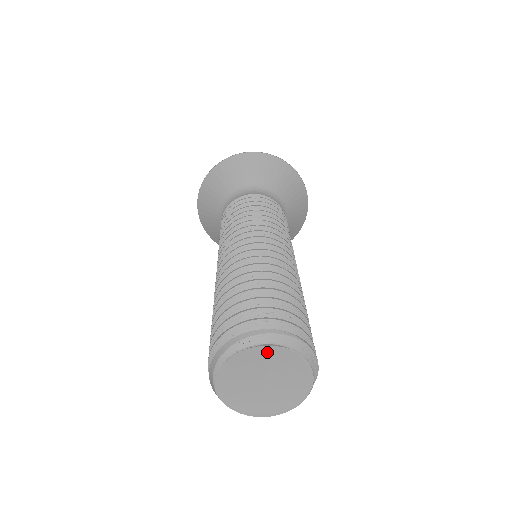
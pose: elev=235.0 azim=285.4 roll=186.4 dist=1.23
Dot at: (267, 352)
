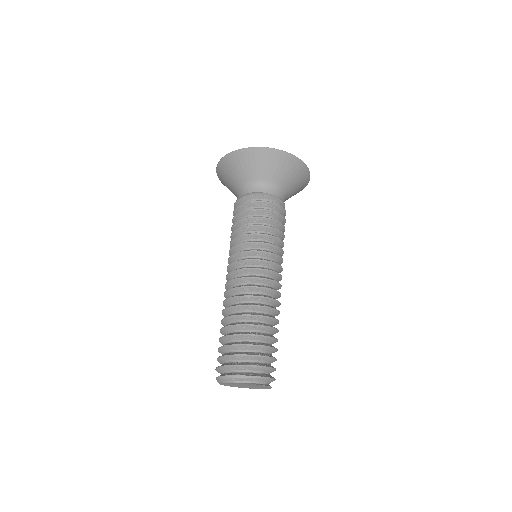
Dot at: (242, 383)
